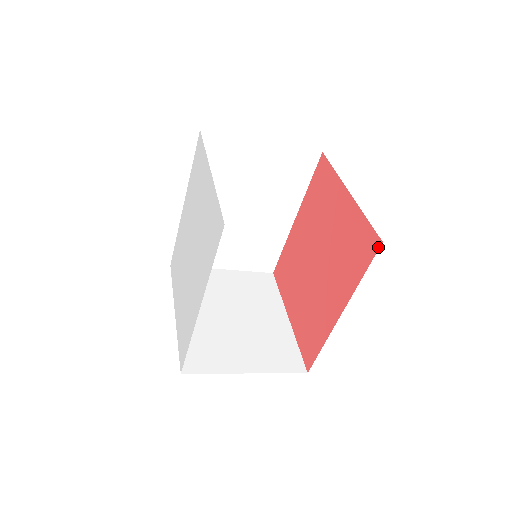
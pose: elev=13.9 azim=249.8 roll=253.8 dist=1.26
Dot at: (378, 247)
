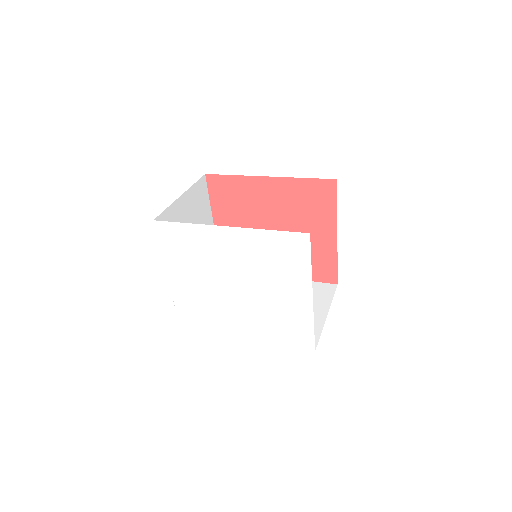
Dot at: (333, 283)
